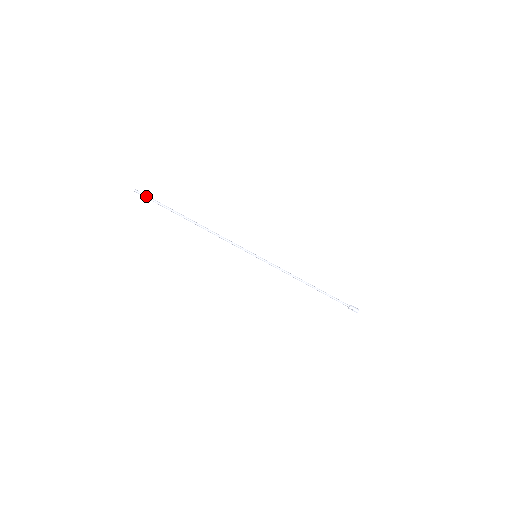
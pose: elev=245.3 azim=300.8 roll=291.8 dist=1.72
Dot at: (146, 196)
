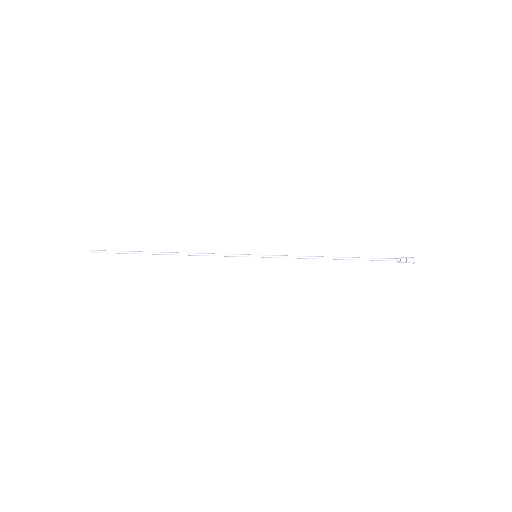
Dot at: (105, 251)
